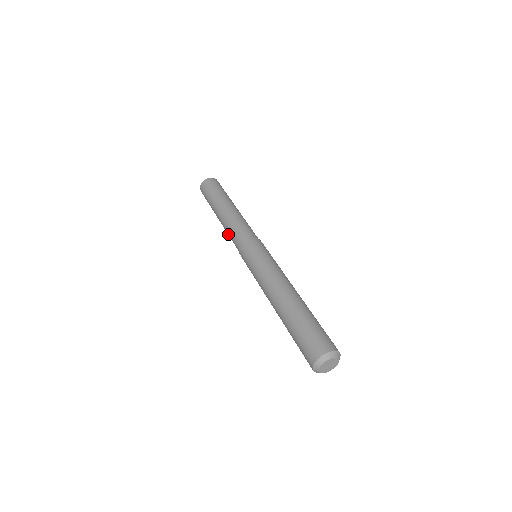
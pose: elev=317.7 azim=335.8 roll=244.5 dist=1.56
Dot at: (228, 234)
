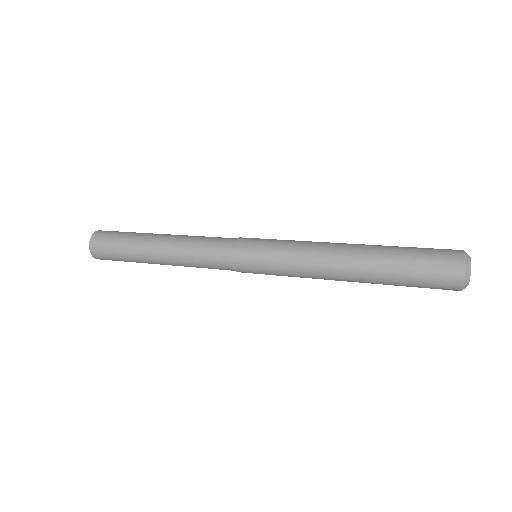
Dot at: (191, 256)
